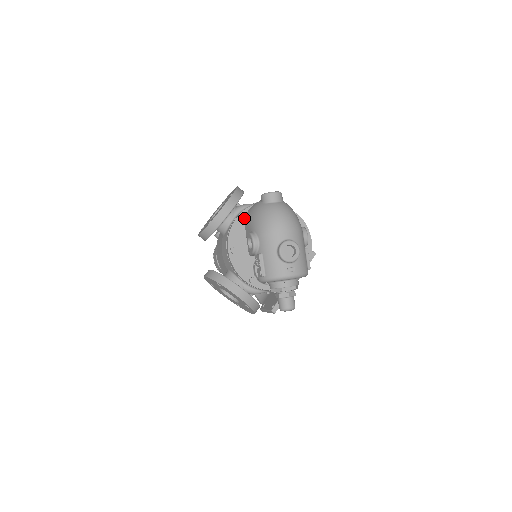
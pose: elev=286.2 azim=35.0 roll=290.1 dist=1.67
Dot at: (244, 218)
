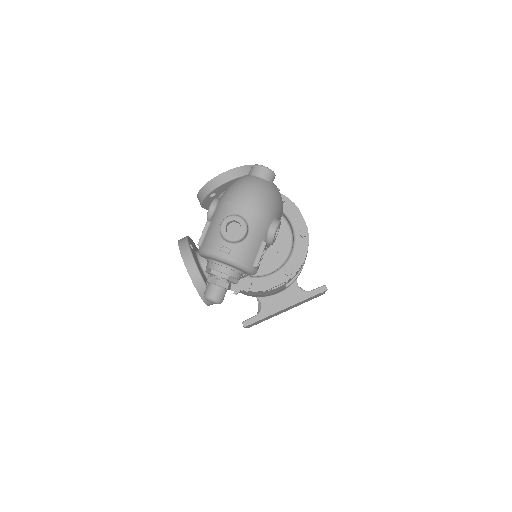
Dot at: occluded
